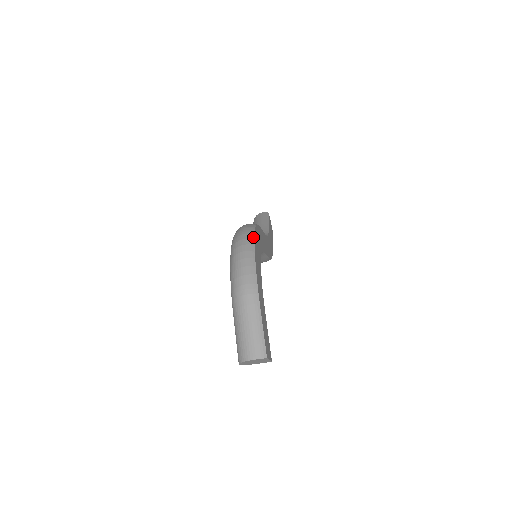
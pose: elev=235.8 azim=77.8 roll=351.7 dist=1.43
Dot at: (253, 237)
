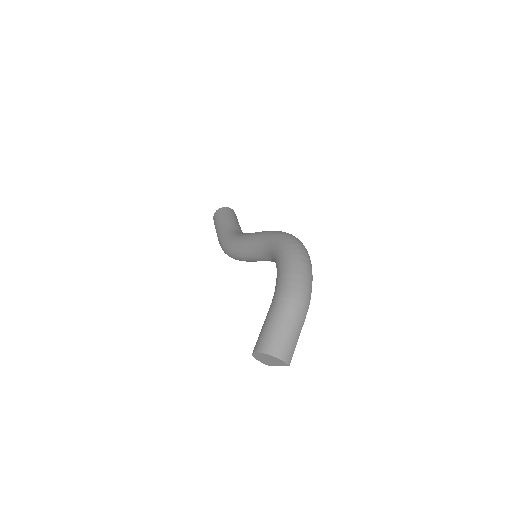
Dot at: occluded
